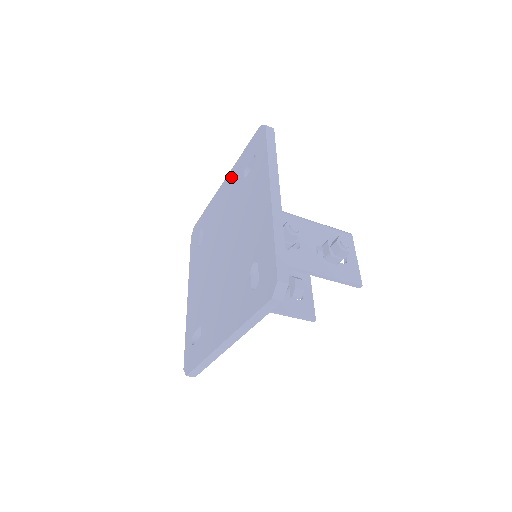
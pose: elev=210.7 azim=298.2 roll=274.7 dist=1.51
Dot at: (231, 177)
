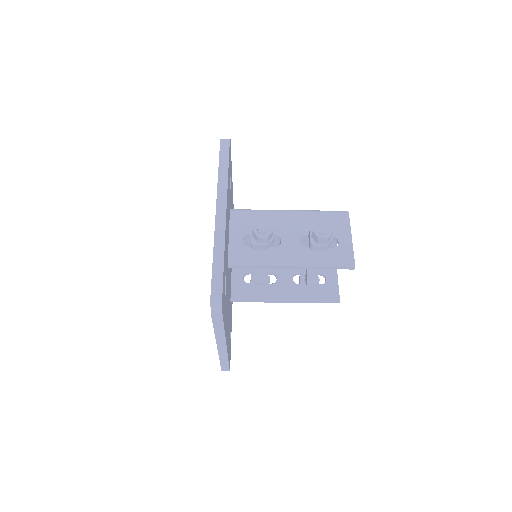
Dot at: occluded
